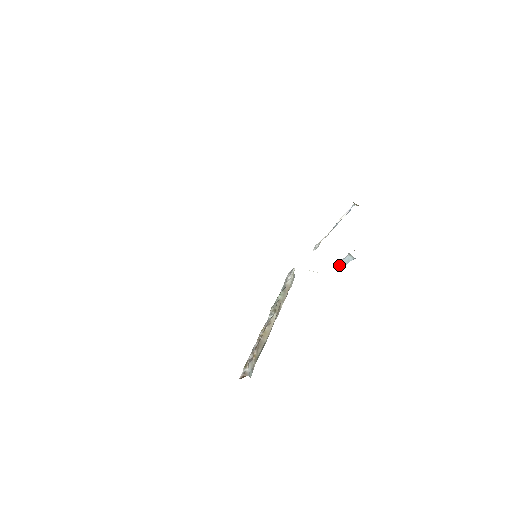
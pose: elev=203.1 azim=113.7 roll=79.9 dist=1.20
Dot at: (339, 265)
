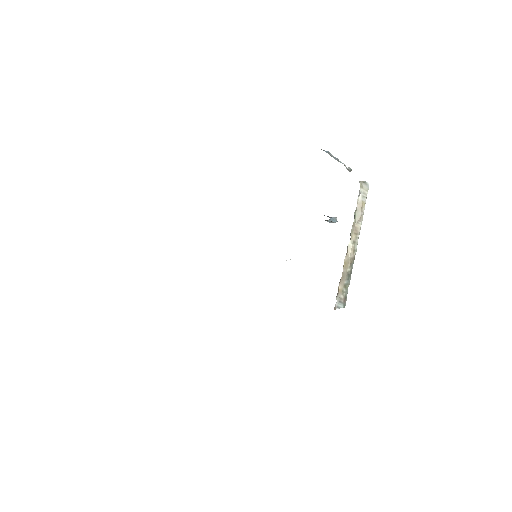
Dot at: (329, 222)
